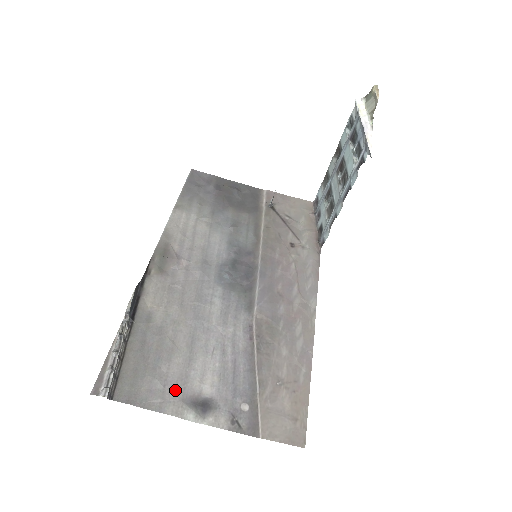
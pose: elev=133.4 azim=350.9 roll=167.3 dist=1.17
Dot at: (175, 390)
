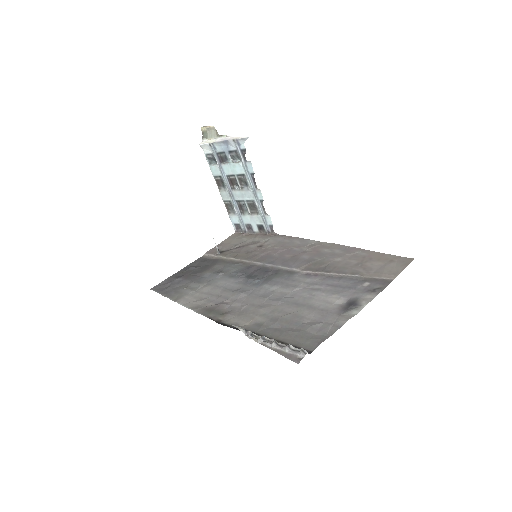
Dot at: (328, 317)
